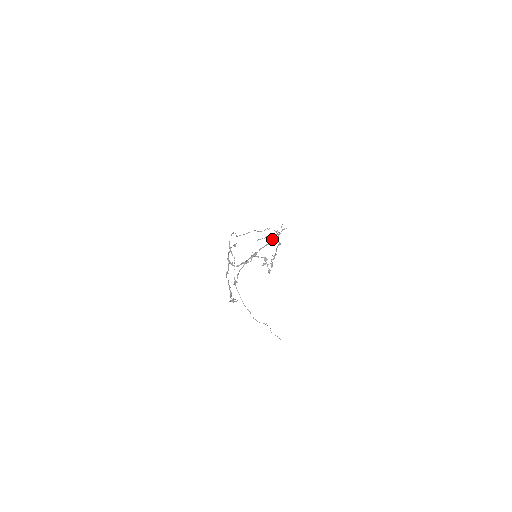
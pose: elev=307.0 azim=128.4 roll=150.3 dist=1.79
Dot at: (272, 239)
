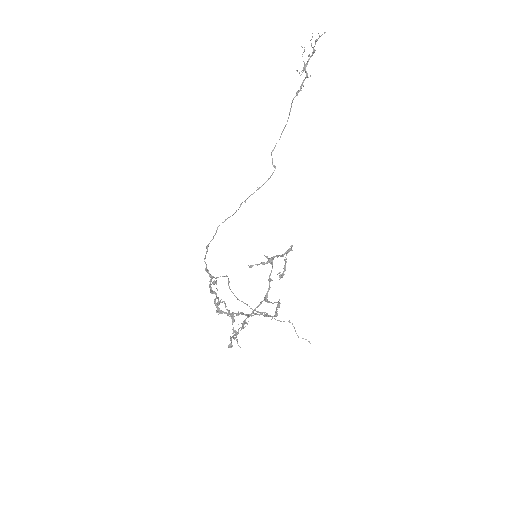
Dot at: (269, 287)
